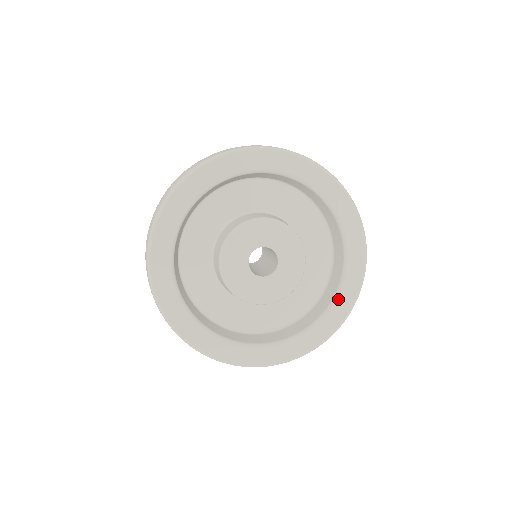
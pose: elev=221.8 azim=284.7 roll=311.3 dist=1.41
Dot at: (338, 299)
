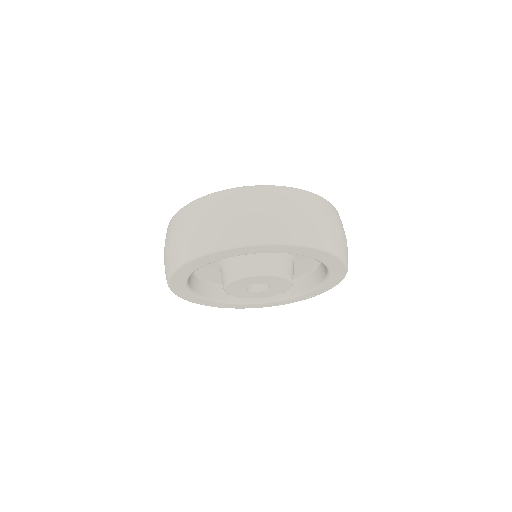
Dot at: (321, 287)
